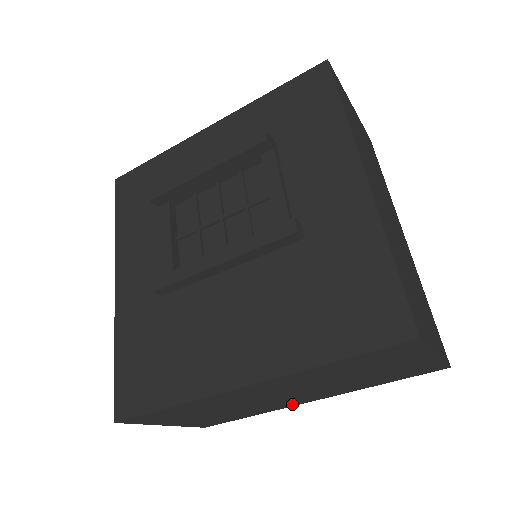
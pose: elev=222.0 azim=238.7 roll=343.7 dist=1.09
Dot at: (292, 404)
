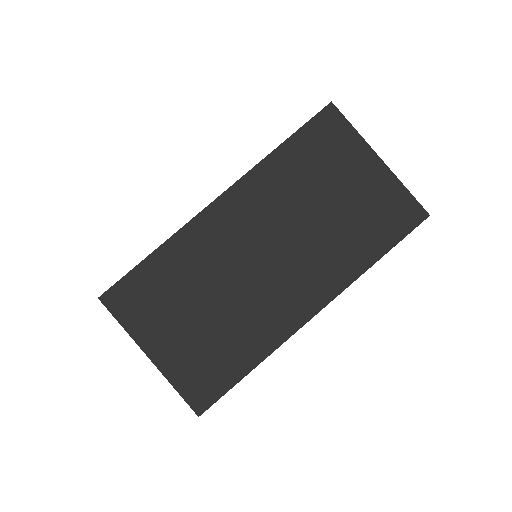
Dot at: (292, 319)
